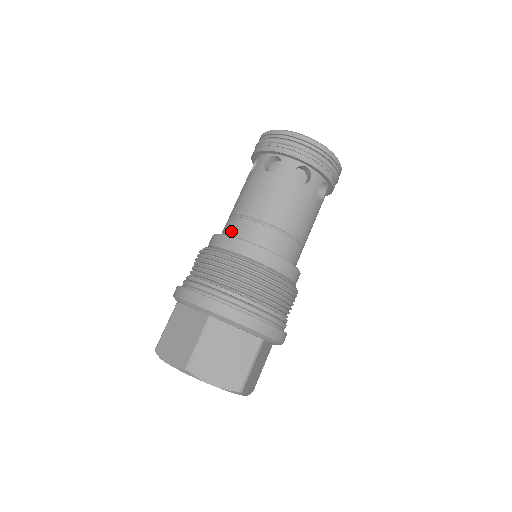
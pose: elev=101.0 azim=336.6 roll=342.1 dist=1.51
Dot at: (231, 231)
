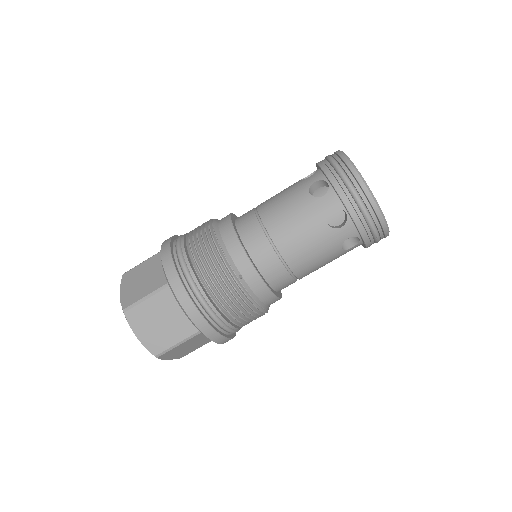
Dot at: (241, 223)
